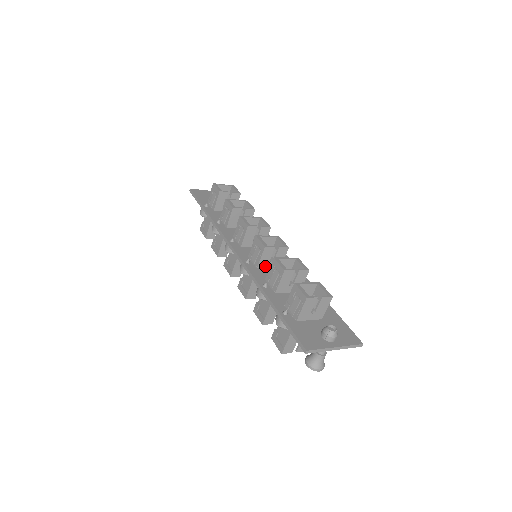
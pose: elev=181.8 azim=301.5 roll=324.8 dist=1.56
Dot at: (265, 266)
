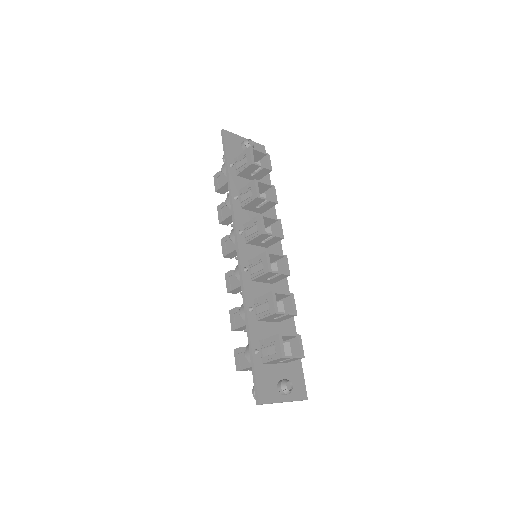
Dot at: (260, 280)
